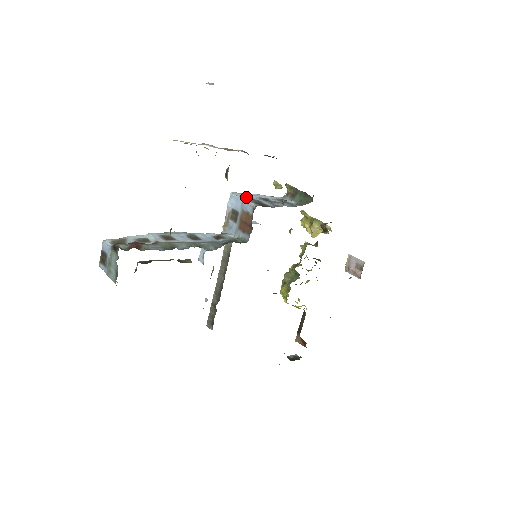
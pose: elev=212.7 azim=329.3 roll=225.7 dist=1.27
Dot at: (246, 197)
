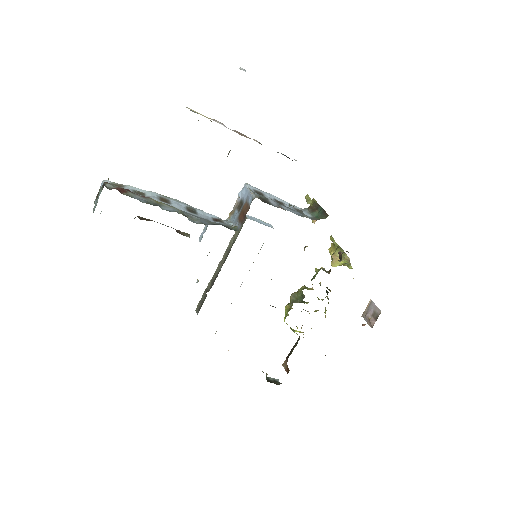
Dot at: (258, 192)
